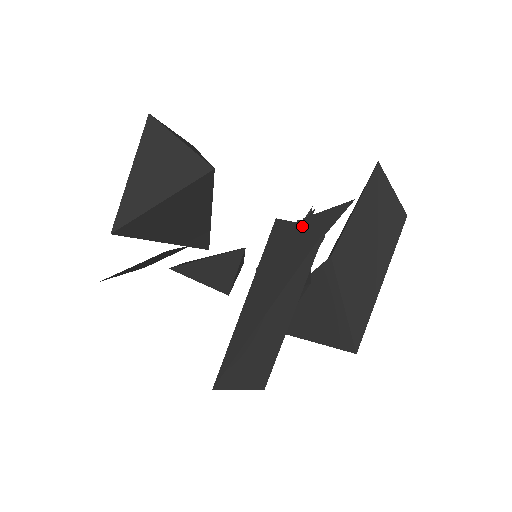
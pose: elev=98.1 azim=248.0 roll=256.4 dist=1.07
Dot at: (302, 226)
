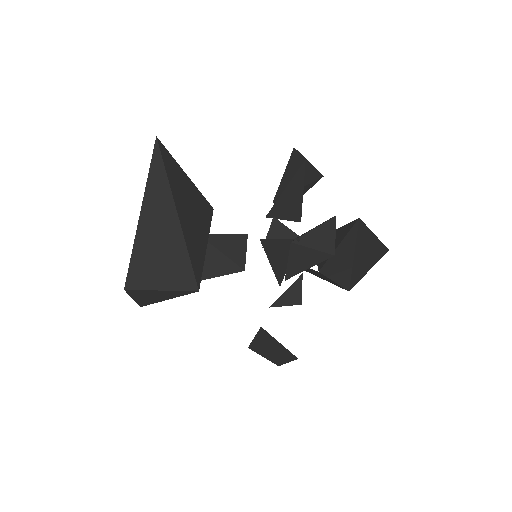
Dot at: (281, 345)
